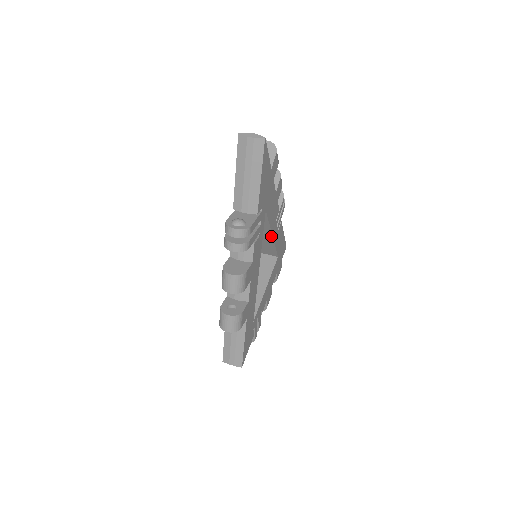
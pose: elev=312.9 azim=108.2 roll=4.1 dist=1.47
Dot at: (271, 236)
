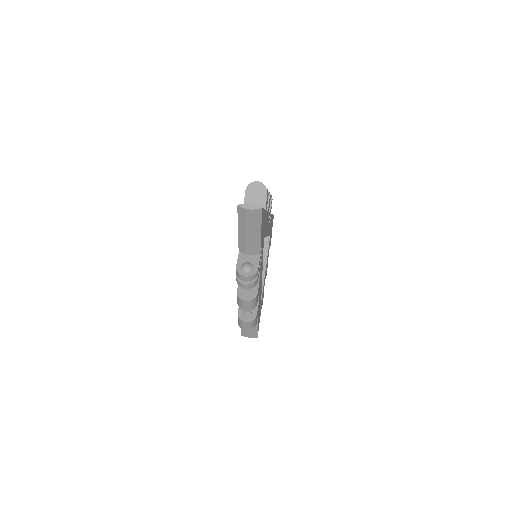
Dot at: occluded
